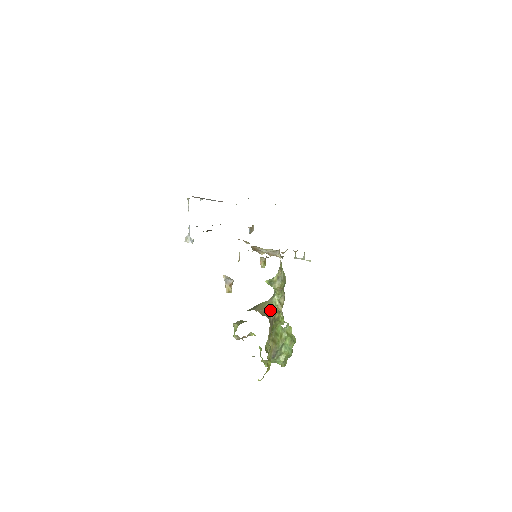
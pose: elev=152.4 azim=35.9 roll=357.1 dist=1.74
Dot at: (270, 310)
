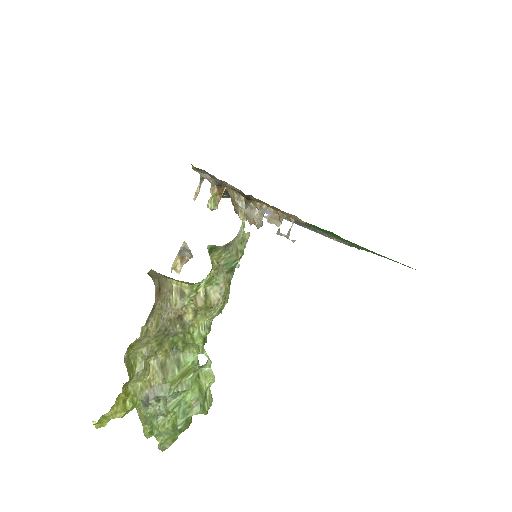
Dot at: (179, 291)
